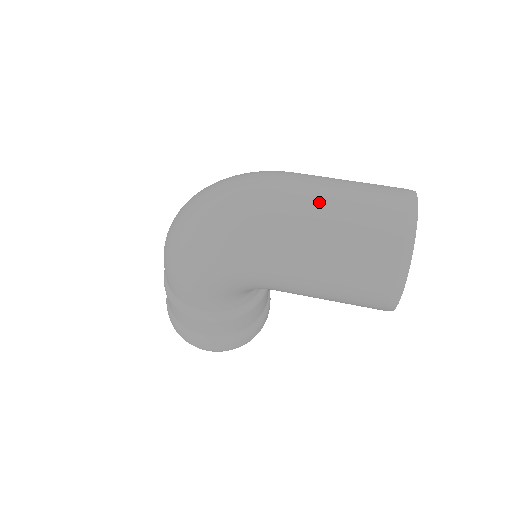
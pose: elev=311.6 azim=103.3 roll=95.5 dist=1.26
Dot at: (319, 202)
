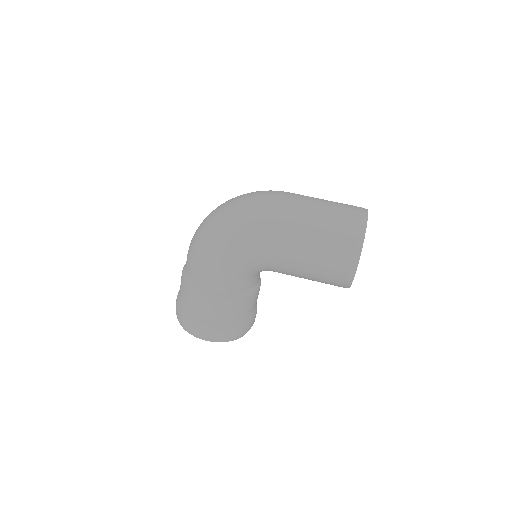
Dot at: (308, 202)
